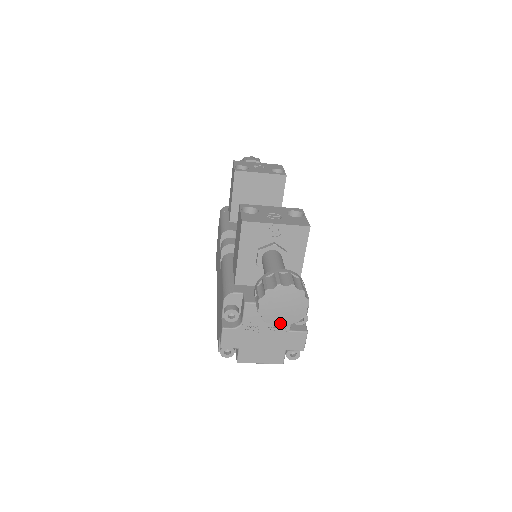
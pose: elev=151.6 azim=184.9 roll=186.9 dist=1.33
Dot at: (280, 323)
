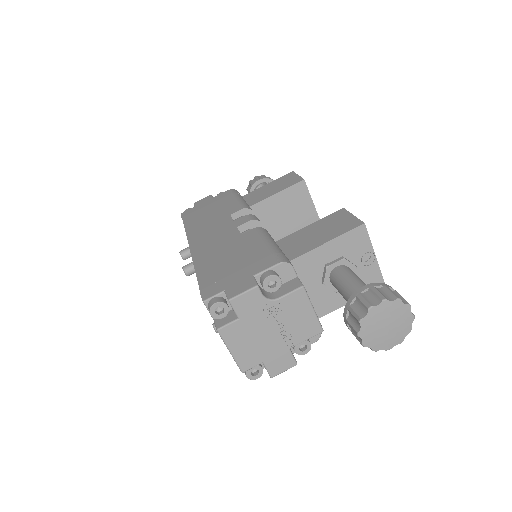
Dot at: (365, 337)
